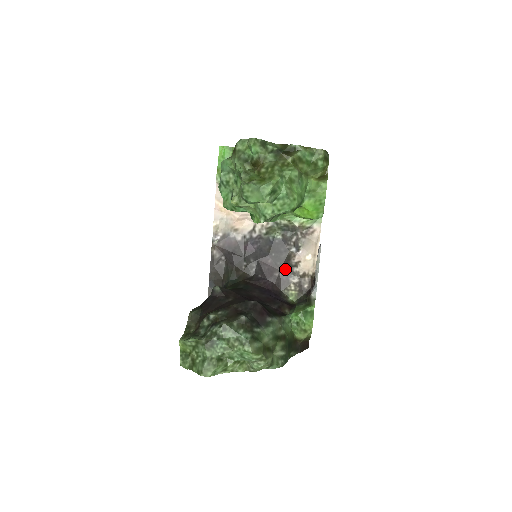
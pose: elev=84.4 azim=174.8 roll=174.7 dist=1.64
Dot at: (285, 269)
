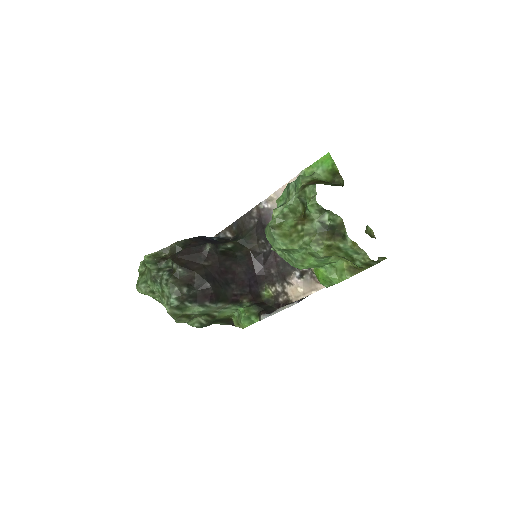
Dot at: (281, 276)
